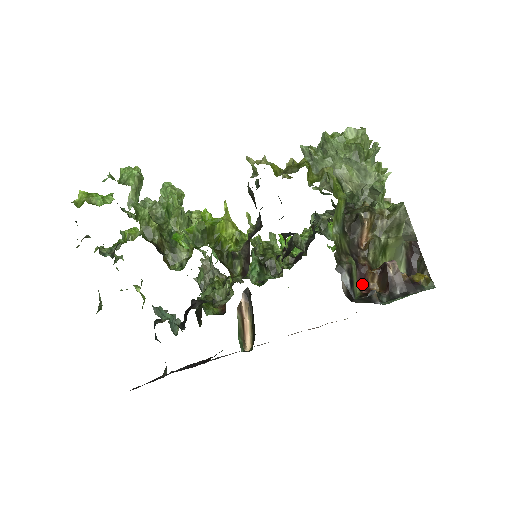
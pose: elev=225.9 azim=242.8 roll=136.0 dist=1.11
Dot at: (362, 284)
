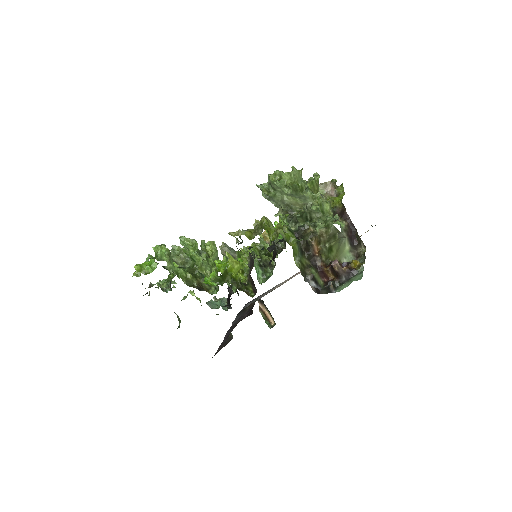
Dot at: (323, 276)
